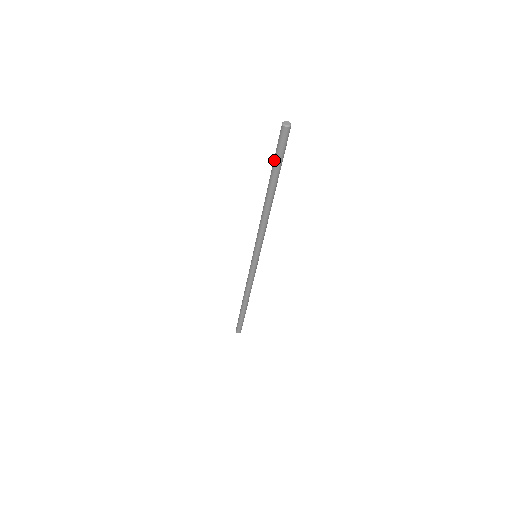
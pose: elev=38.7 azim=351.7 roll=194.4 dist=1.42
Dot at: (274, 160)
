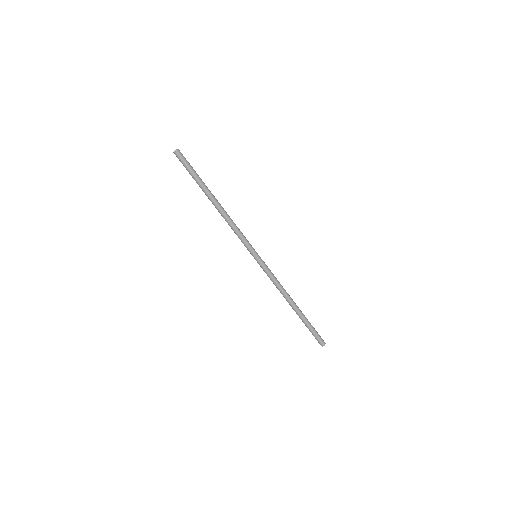
Dot at: (192, 176)
